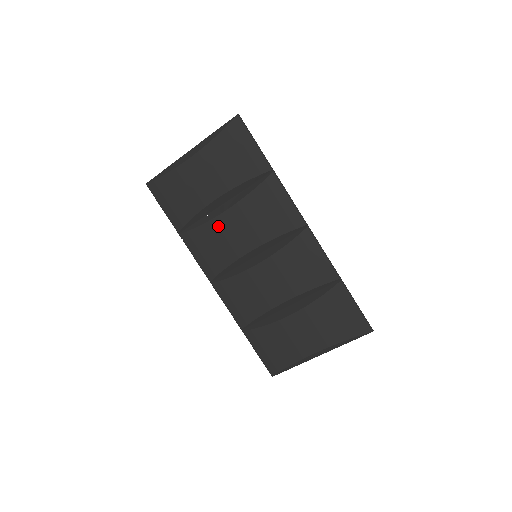
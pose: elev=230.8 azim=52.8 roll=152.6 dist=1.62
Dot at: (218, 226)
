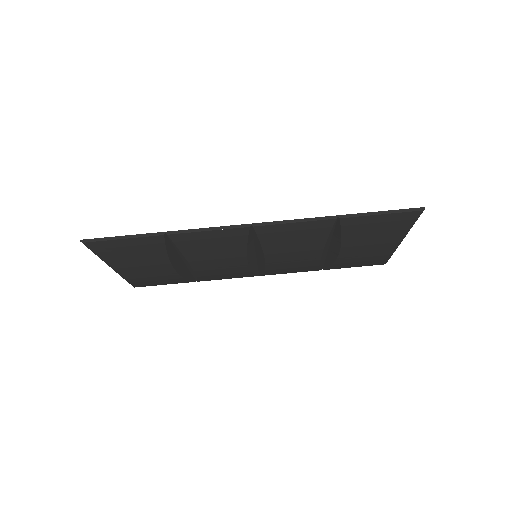
Dot at: (205, 272)
